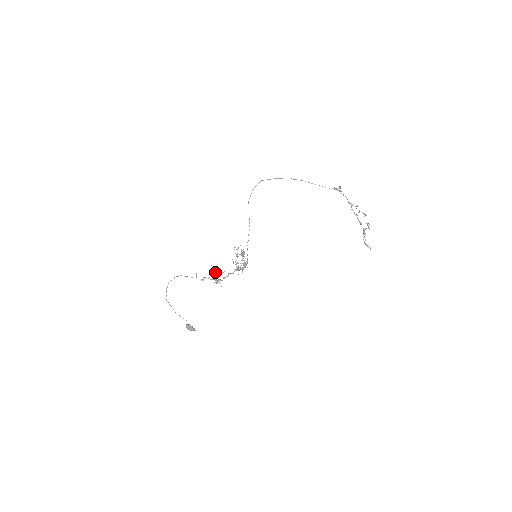
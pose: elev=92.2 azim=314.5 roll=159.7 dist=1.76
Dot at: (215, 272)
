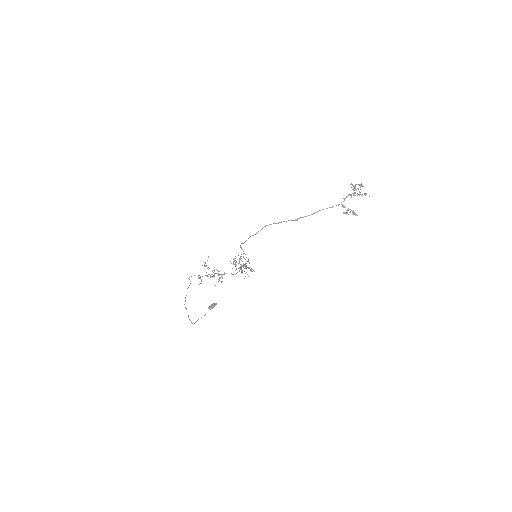
Dot at: occluded
